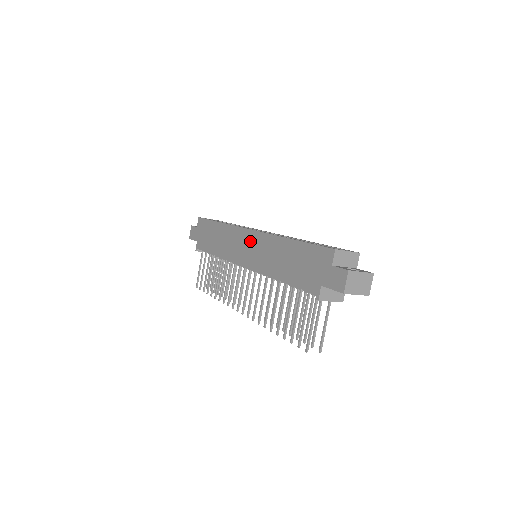
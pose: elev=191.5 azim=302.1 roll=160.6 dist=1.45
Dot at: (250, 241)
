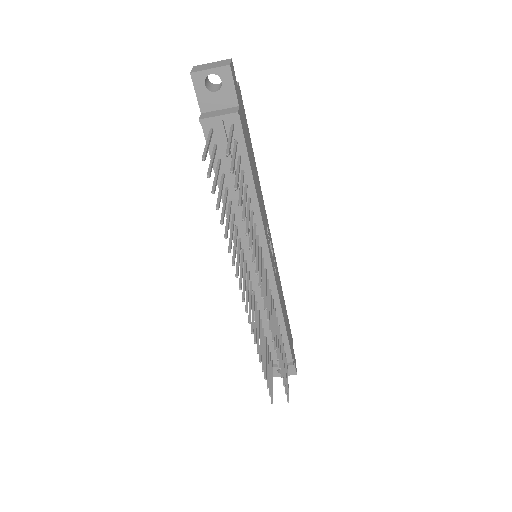
Dot at: occluded
